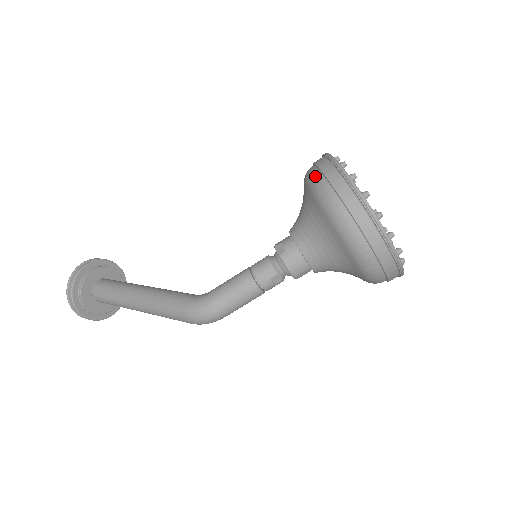
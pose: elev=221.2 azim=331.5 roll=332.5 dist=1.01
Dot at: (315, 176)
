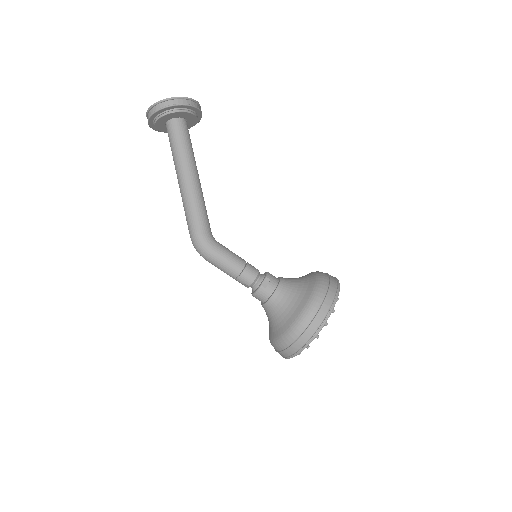
Dot at: (319, 299)
